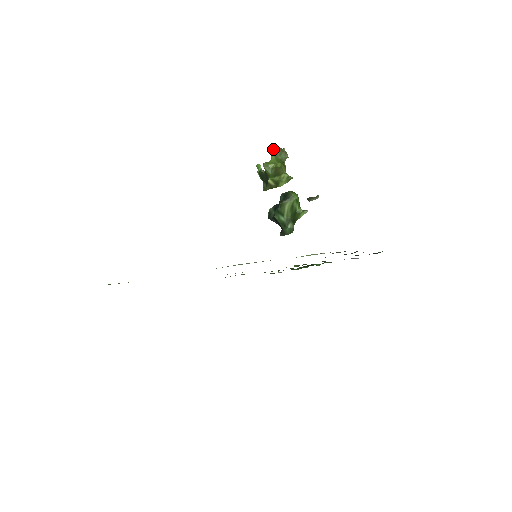
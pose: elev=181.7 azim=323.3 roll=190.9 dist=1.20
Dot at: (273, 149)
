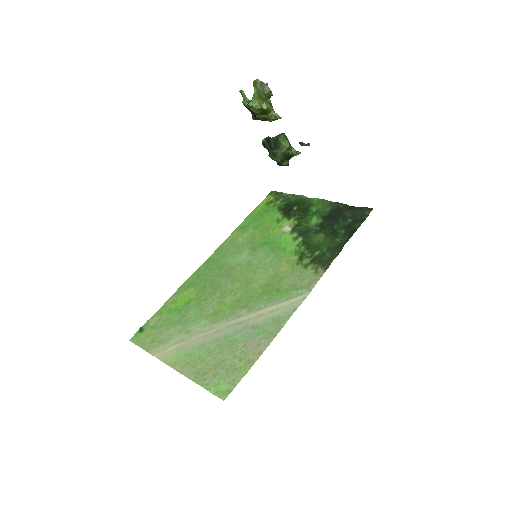
Dot at: (254, 83)
